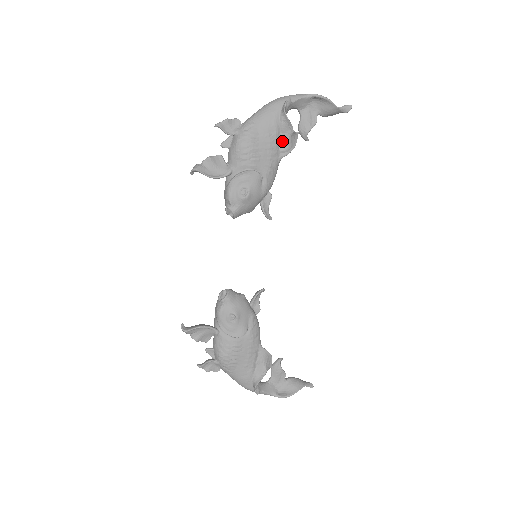
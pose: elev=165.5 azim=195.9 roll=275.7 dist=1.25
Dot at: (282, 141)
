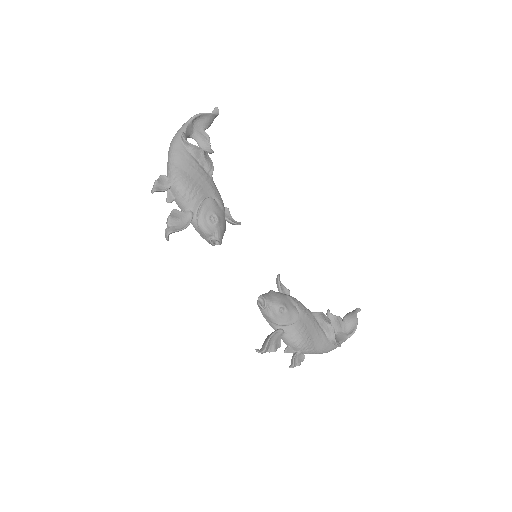
Dot at: (203, 164)
